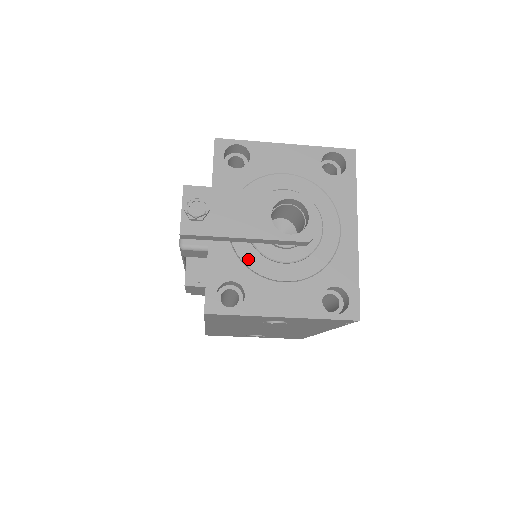
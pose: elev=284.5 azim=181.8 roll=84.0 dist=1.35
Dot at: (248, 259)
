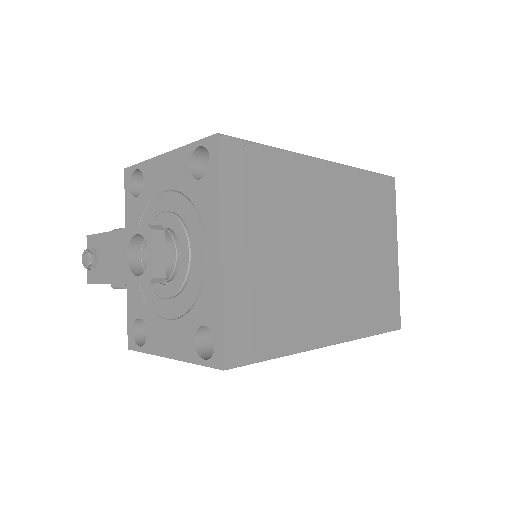
Dot at: (147, 295)
